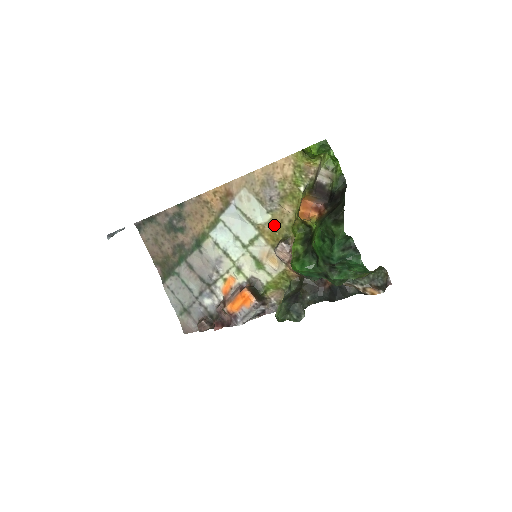
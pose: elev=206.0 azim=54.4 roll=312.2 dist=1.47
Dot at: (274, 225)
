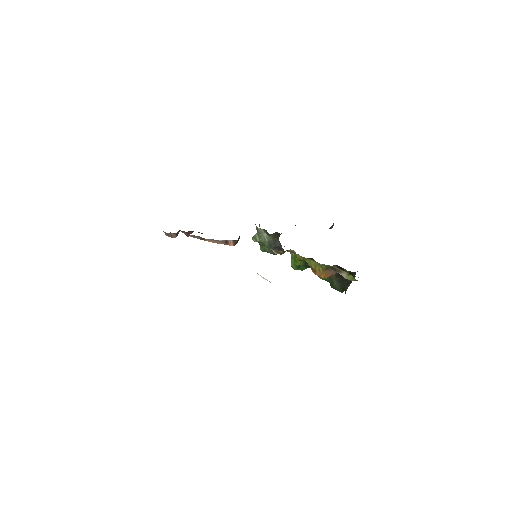
Dot at: occluded
